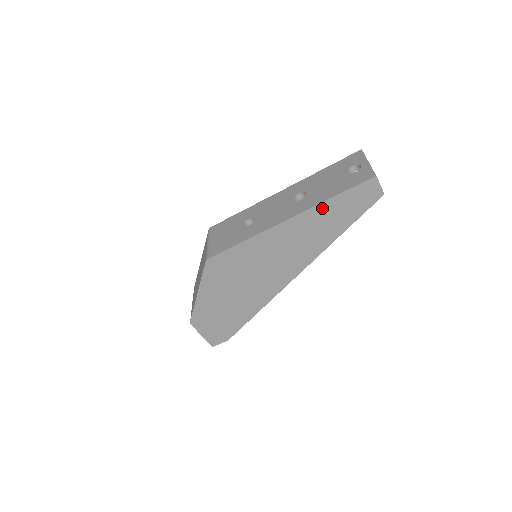
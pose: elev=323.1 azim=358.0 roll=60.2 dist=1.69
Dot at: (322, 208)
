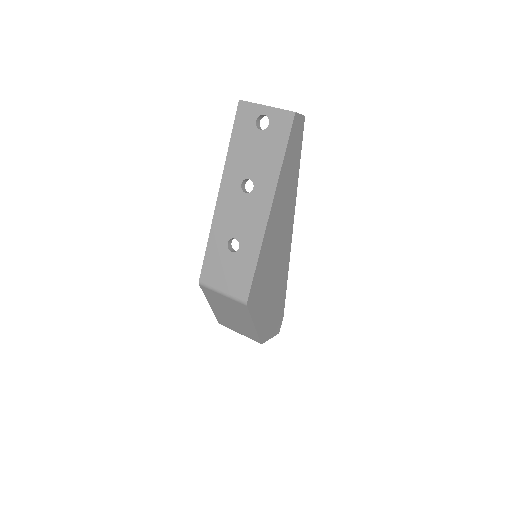
Dot at: (282, 176)
